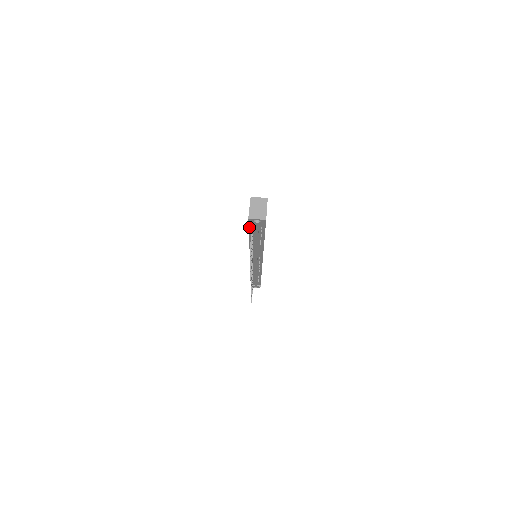
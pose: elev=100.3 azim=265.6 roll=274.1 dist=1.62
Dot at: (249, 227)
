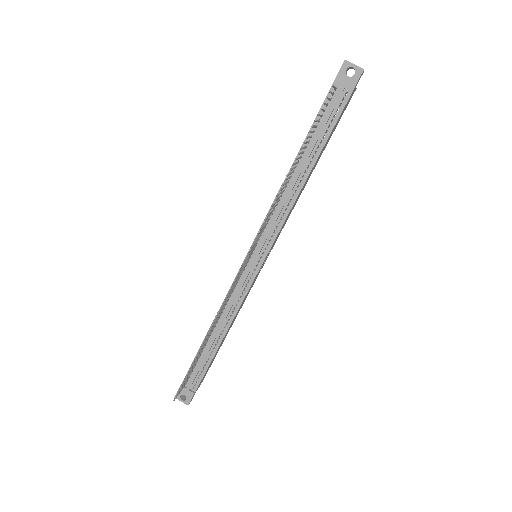
Dot at: (324, 101)
